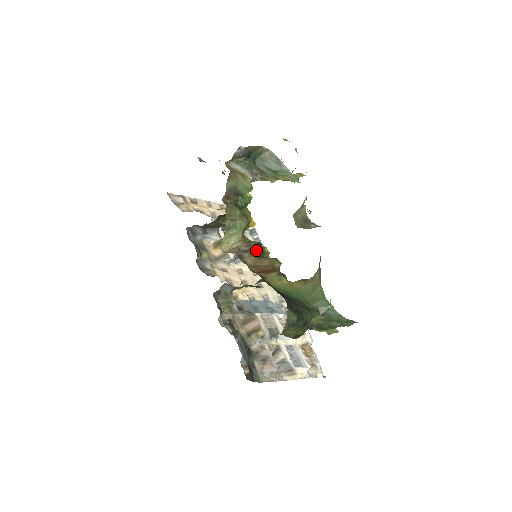
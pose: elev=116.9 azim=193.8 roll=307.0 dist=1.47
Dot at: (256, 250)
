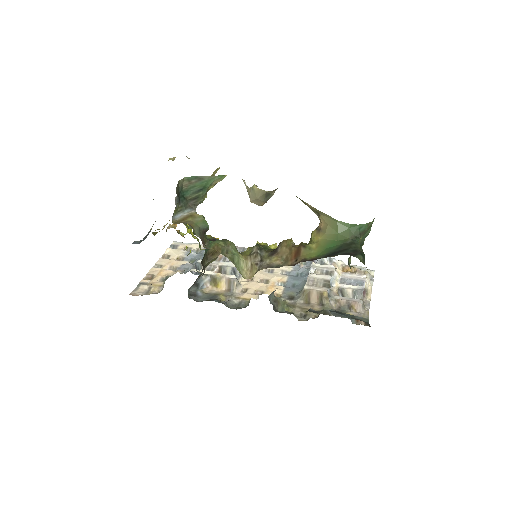
Dot at: (264, 251)
